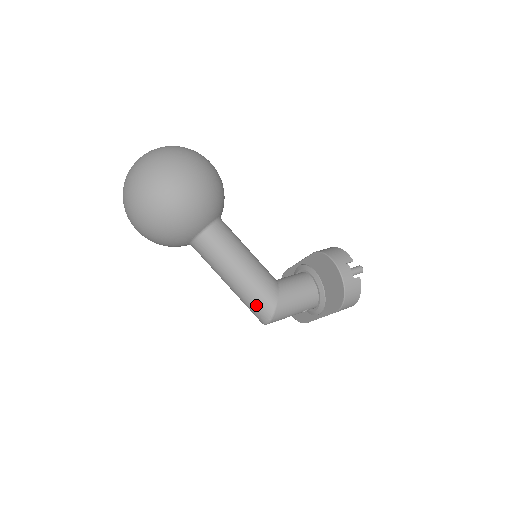
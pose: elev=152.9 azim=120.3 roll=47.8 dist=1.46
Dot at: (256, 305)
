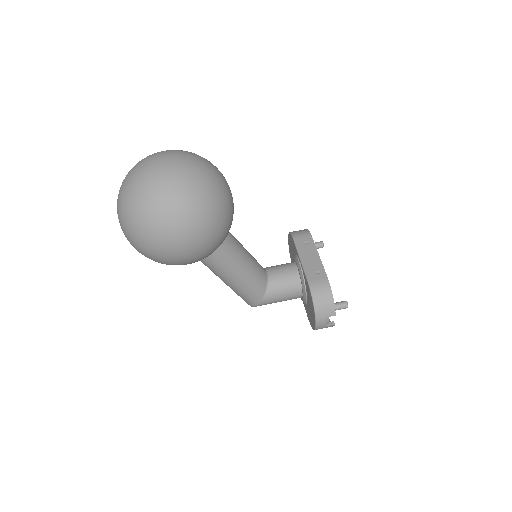
Dot at: occluded
